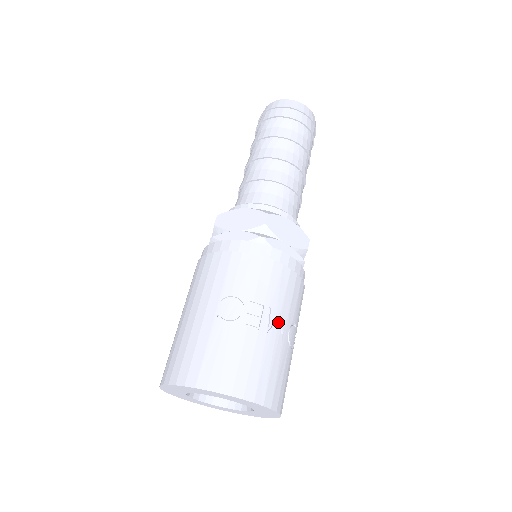
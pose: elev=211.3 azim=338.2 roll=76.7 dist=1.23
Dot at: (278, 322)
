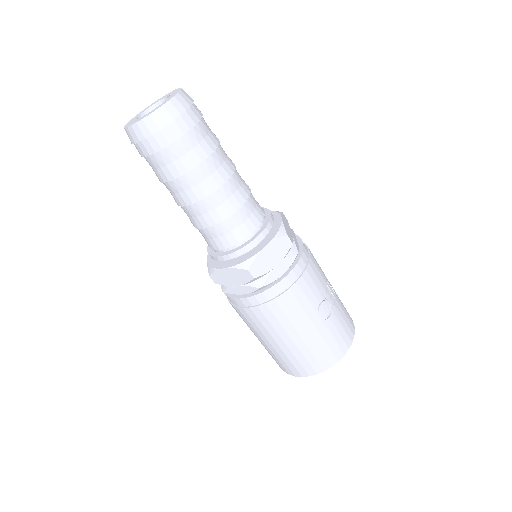
Dot at: occluded
